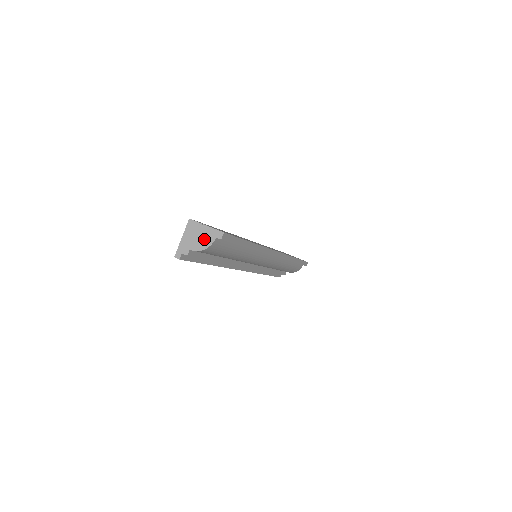
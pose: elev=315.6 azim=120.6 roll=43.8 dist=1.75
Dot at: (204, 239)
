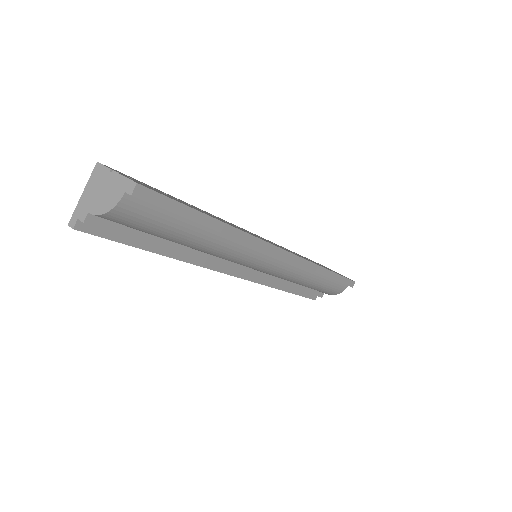
Dot at: (109, 195)
